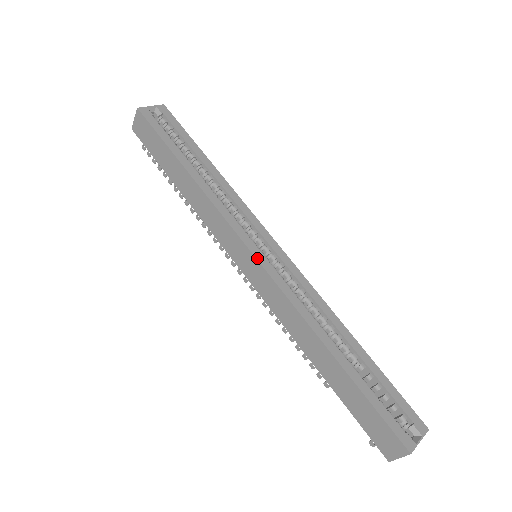
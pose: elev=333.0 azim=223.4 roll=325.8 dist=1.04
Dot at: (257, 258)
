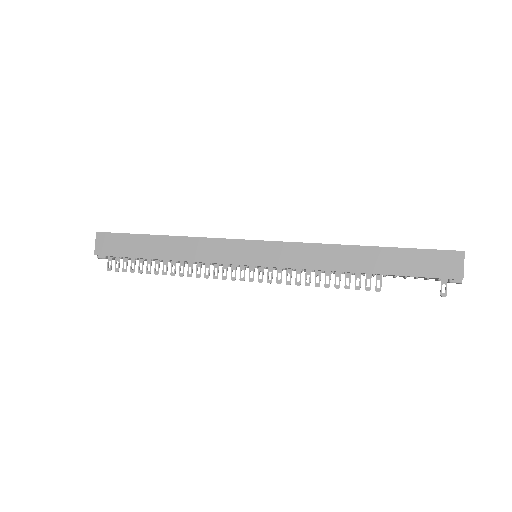
Dot at: (261, 240)
